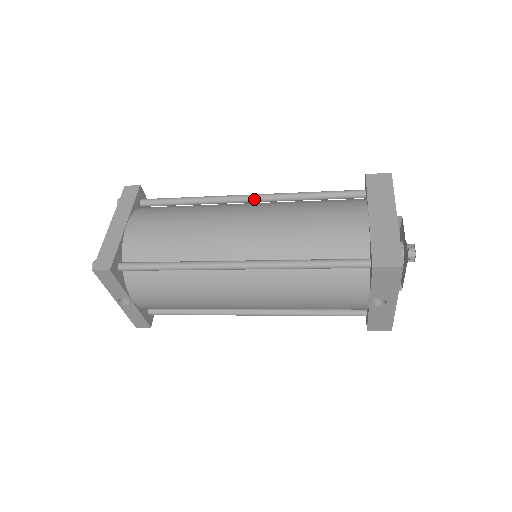
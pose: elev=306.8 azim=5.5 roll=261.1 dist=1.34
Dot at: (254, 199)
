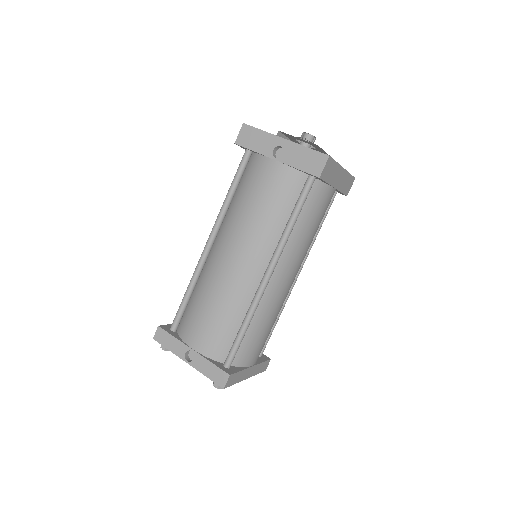
Dot at: occluded
